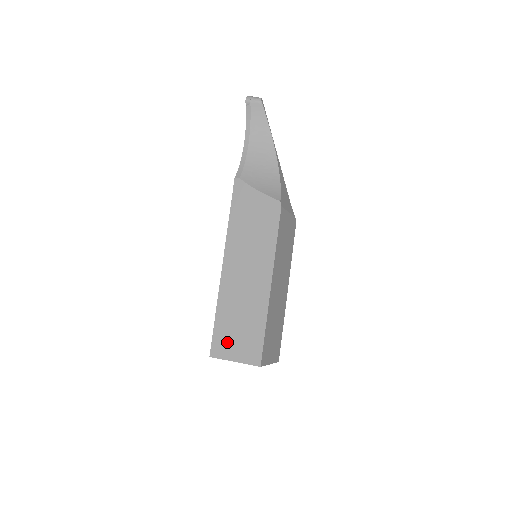
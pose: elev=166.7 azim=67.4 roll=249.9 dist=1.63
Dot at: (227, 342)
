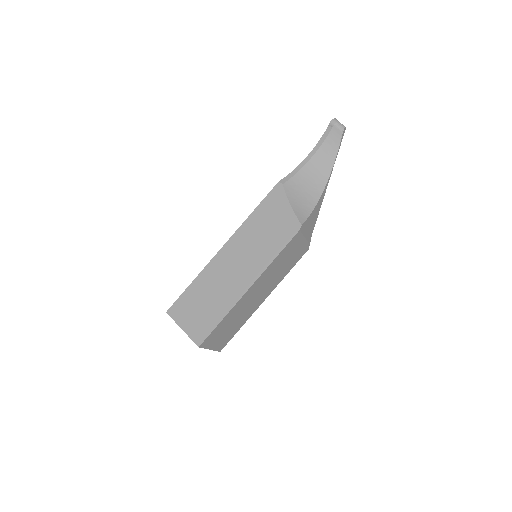
Dot at: (186, 310)
